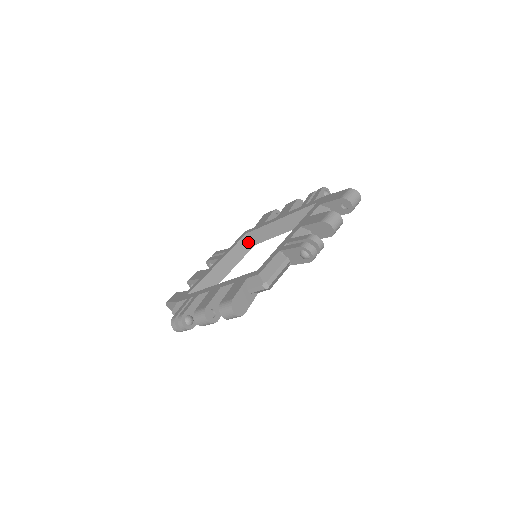
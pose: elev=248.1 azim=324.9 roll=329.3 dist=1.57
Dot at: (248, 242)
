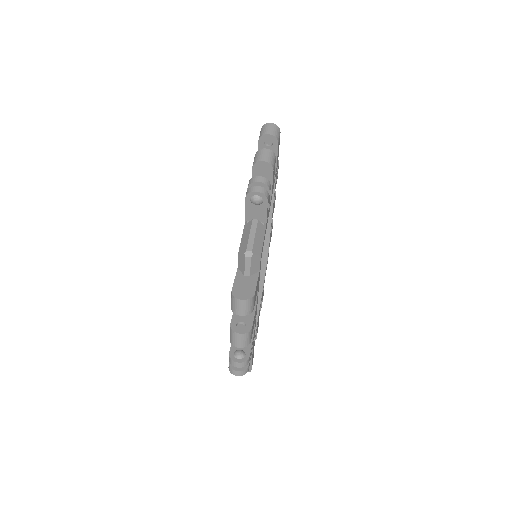
Dot at: occluded
